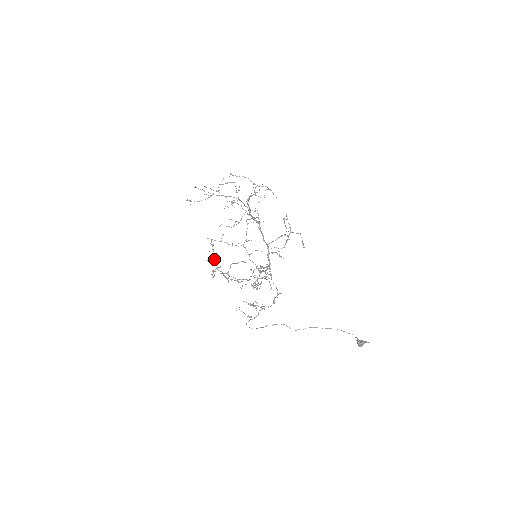
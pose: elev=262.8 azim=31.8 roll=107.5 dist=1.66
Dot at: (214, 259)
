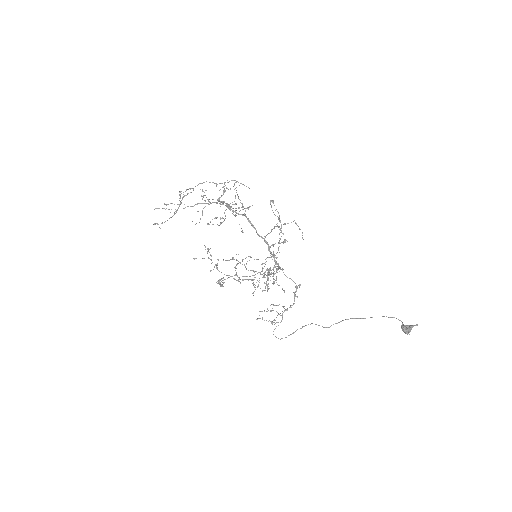
Dot at: (215, 265)
